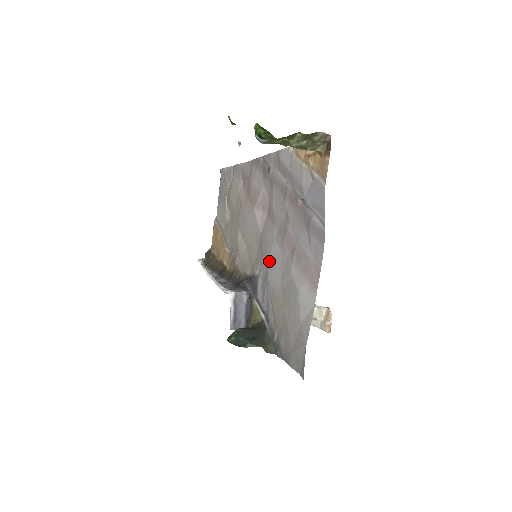
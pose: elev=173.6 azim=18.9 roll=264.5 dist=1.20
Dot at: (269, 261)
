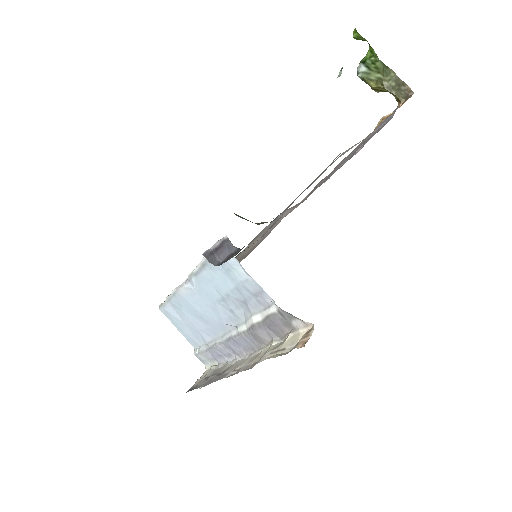
Dot at: occluded
